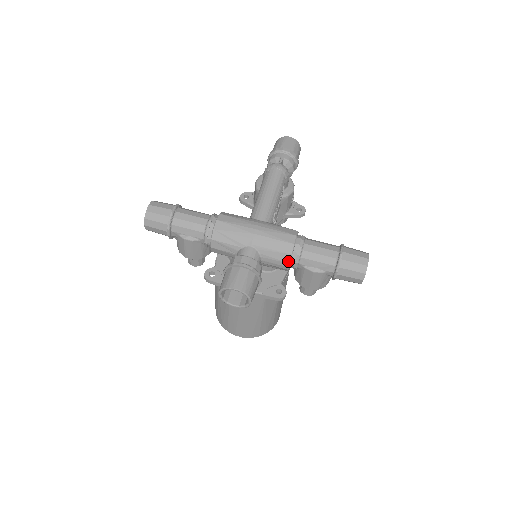
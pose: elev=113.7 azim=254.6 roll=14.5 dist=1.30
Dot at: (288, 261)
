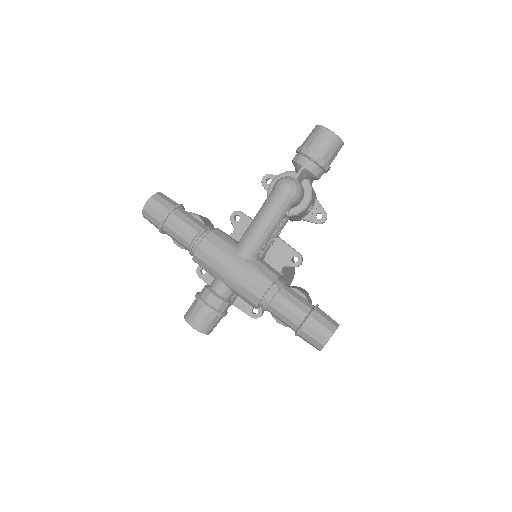
Dot at: (254, 307)
